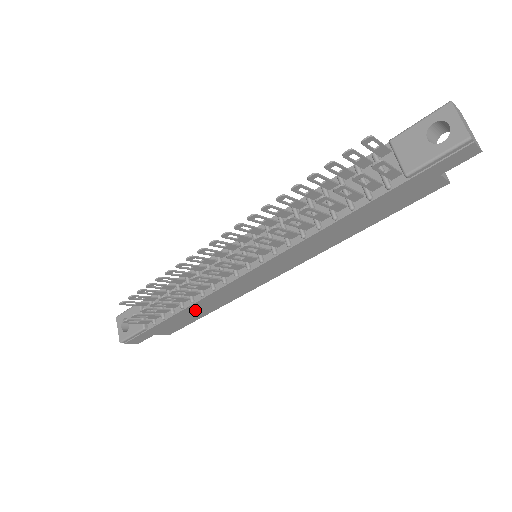
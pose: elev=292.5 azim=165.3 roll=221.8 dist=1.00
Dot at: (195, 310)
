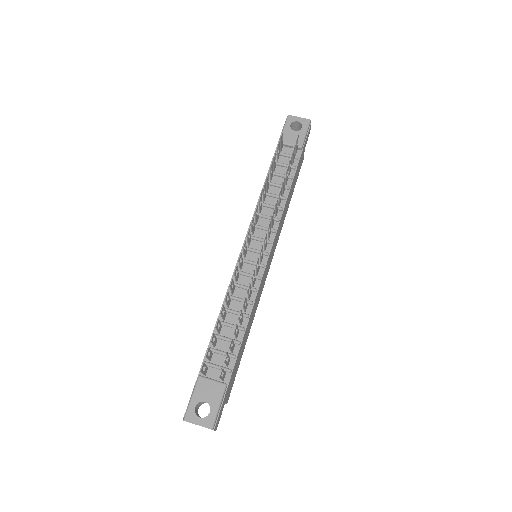
Dot at: (246, 334)
